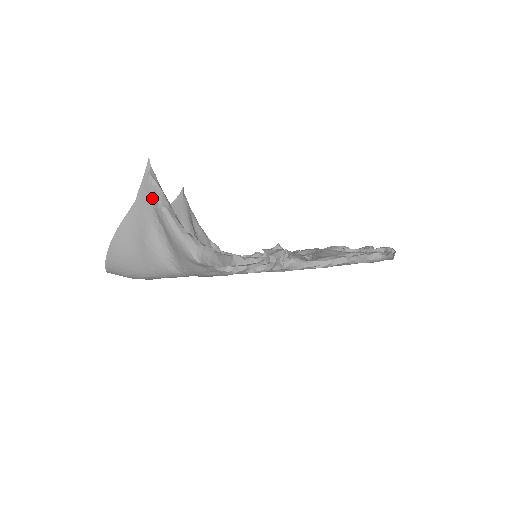
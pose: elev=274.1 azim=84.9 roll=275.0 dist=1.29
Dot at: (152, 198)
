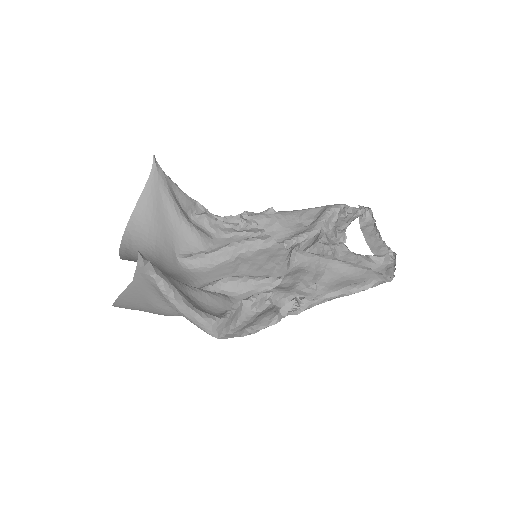
Dot at: (153, 285)
